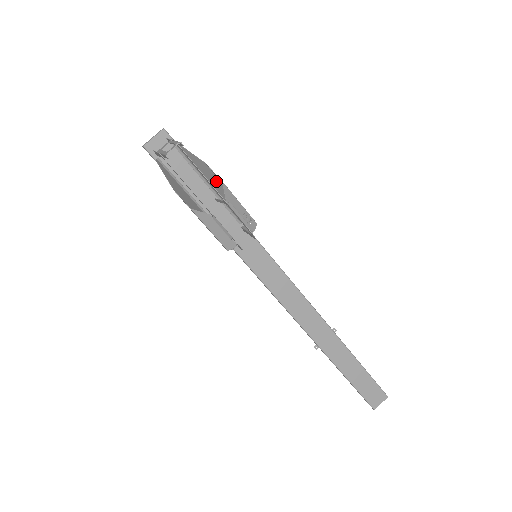
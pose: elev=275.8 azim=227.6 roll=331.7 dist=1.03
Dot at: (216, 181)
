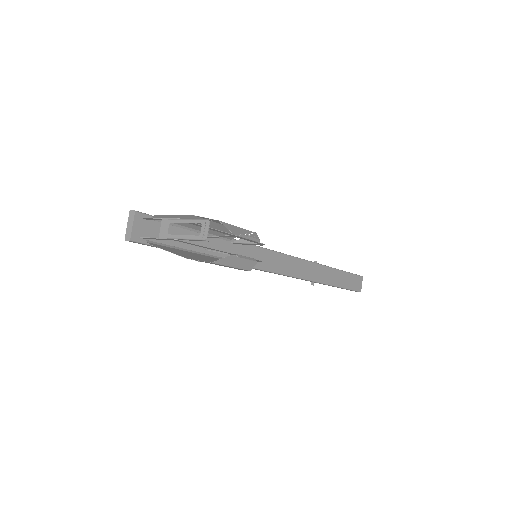
Dot at: occluded
